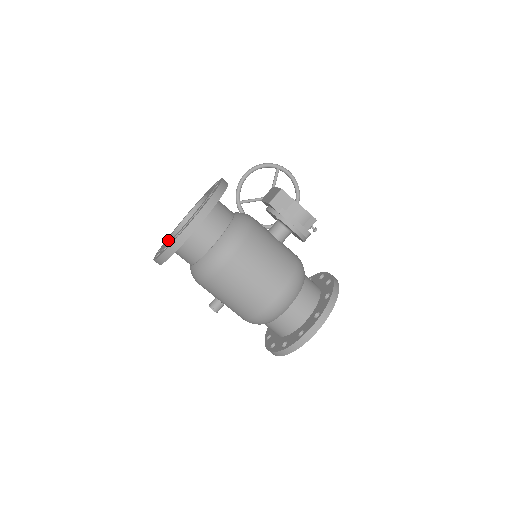
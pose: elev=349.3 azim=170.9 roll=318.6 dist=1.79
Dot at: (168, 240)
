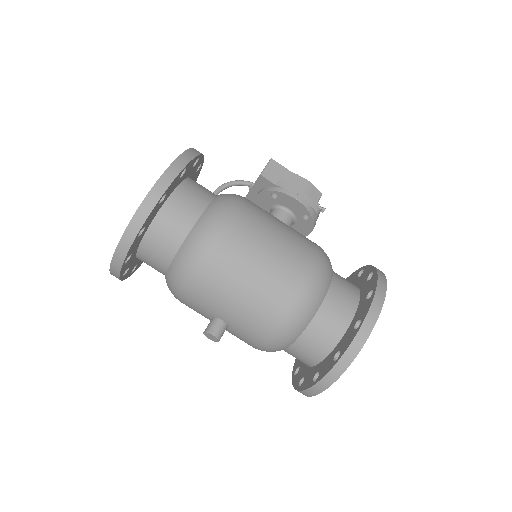
Dot at: occluded
